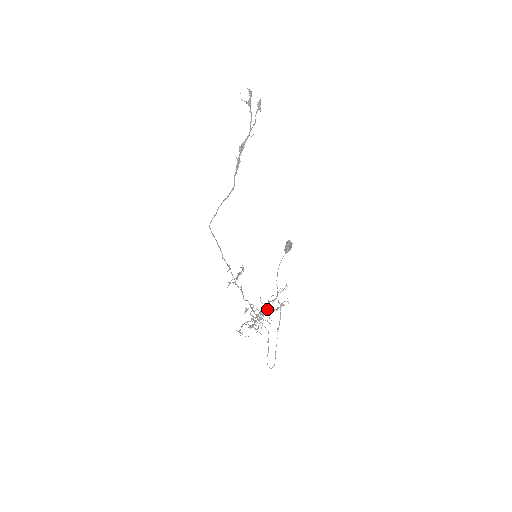
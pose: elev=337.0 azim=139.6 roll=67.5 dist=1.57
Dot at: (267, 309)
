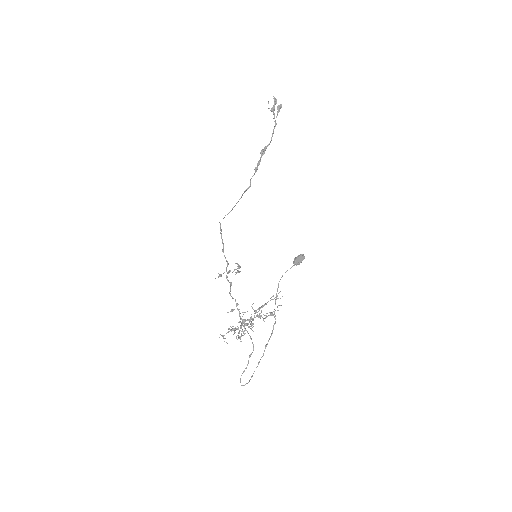
Dot at: occluded
